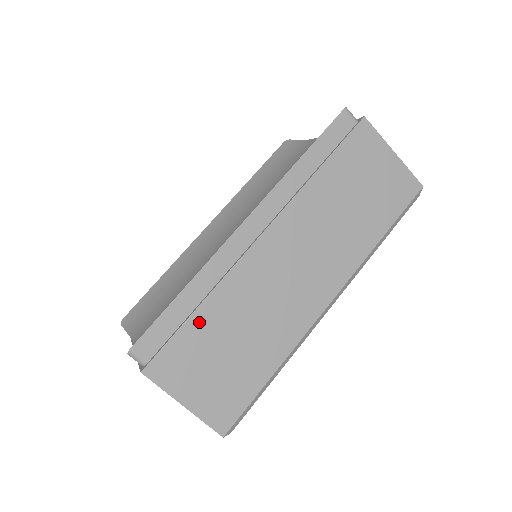
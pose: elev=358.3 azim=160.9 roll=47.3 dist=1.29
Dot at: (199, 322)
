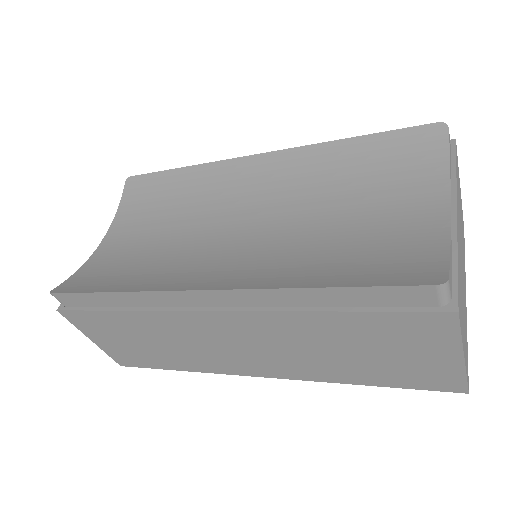
Dot at: (117, 317)
